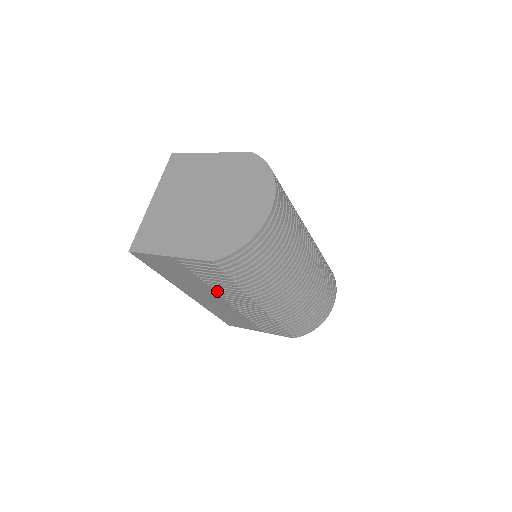
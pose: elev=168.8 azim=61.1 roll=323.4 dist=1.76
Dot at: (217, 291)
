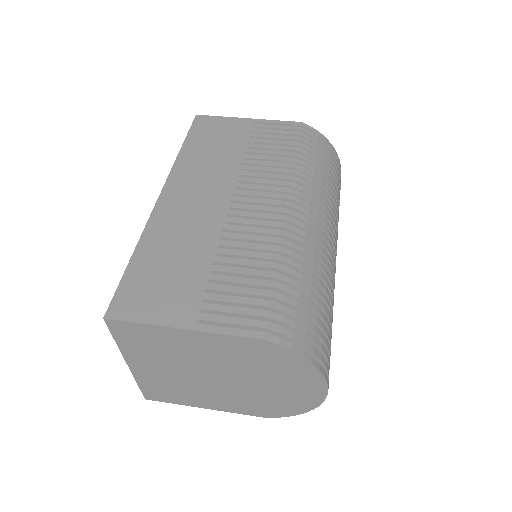
Dot at: occluded
